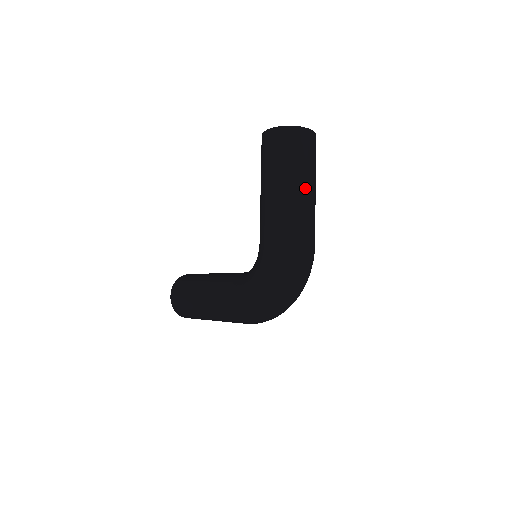
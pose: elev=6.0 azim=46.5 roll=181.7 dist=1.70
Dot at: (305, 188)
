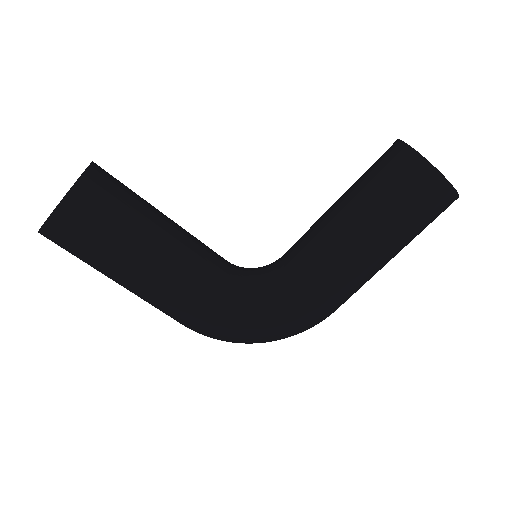
Dot at: occluded
